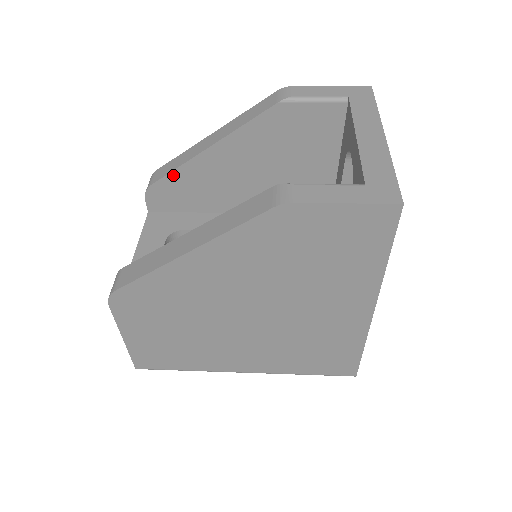
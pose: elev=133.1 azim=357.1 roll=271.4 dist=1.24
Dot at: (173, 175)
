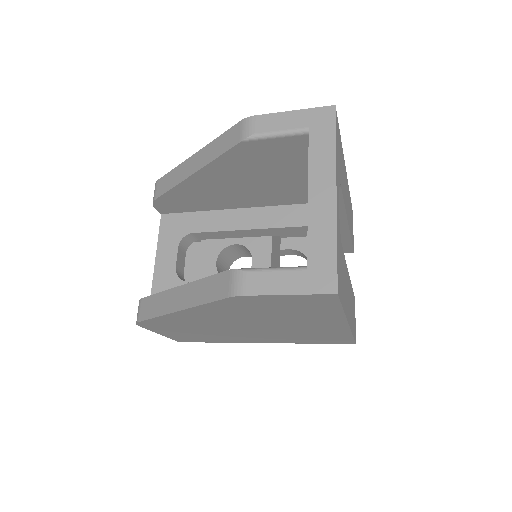
Dot at: (170, 193)
